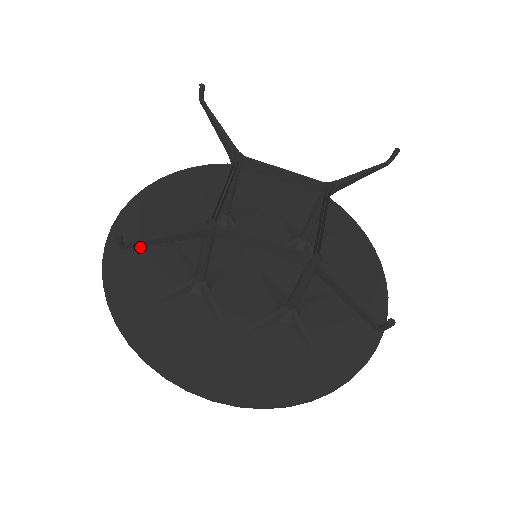
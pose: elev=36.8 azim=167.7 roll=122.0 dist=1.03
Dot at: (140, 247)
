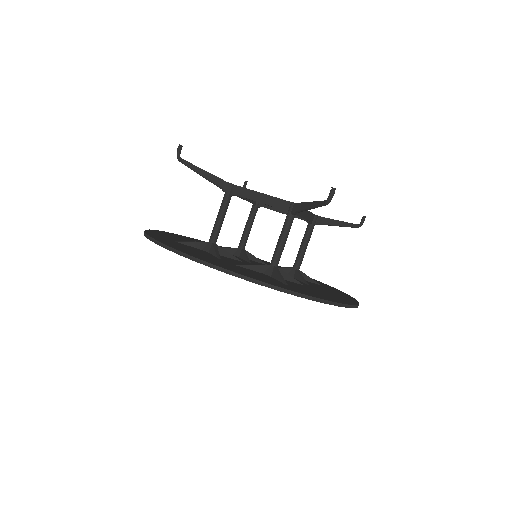
Dot at: (177, 237)
